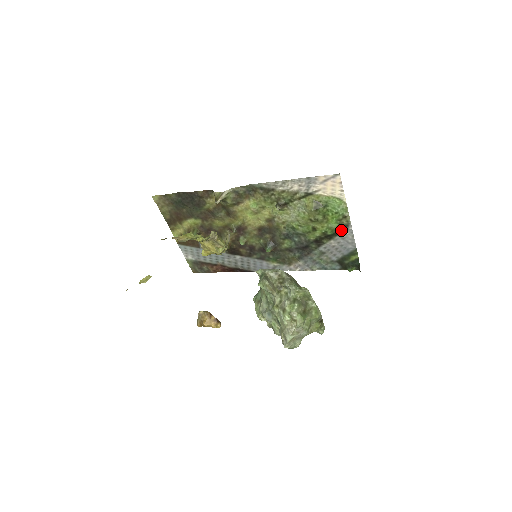
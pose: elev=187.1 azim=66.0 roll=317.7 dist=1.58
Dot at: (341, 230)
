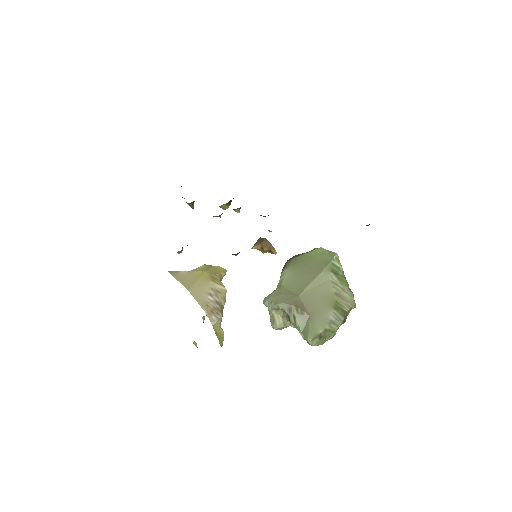
Dot at: occluded
